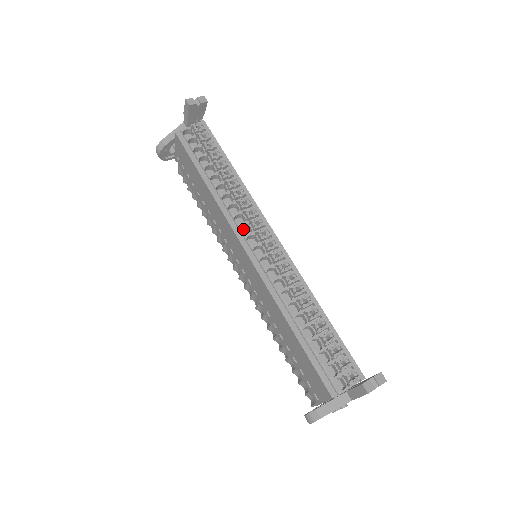
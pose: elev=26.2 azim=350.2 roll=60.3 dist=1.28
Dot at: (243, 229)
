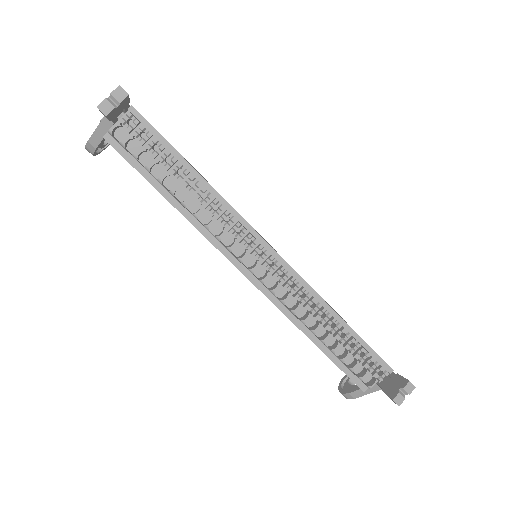
Dot at: occluded
